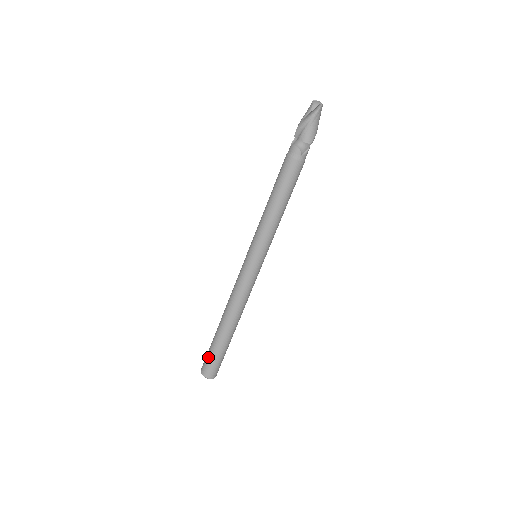
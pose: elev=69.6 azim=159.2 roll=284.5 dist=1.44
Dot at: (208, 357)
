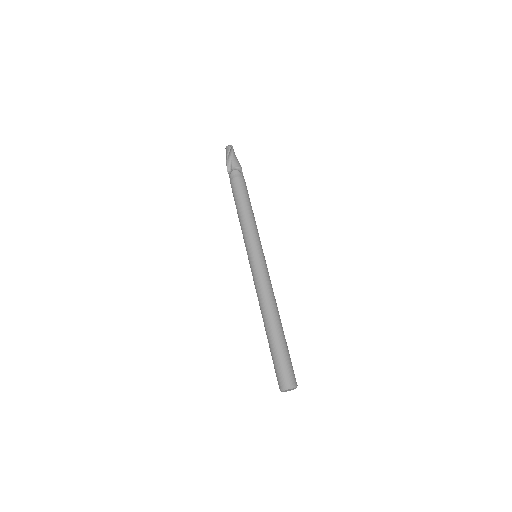
Dot at: (279, 365)
